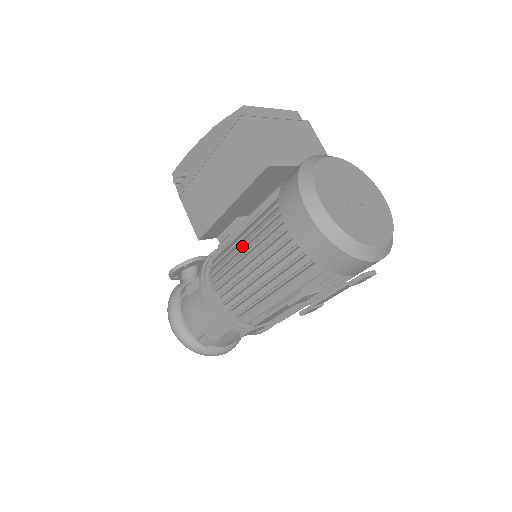
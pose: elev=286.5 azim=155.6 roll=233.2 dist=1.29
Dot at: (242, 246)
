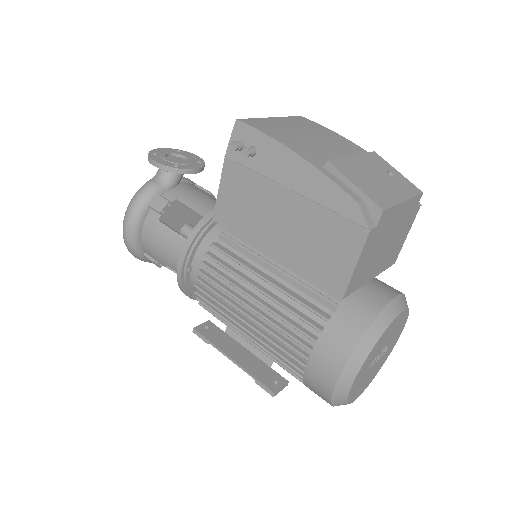
Dot at: (255, 300)
